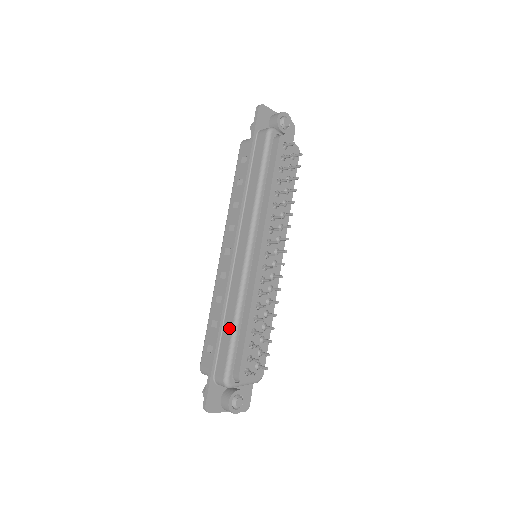
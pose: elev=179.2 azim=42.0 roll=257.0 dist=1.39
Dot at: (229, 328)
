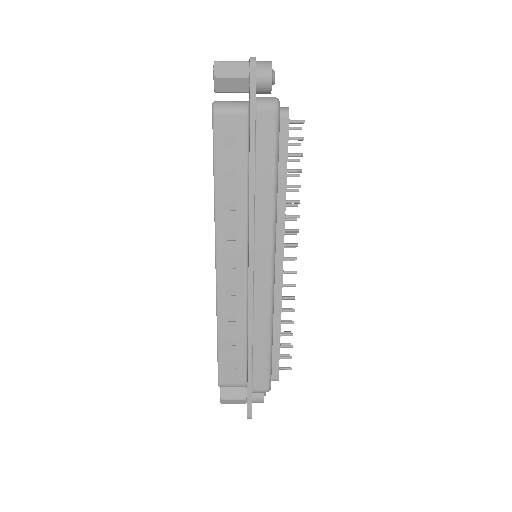
Dot at: (264, 346)
